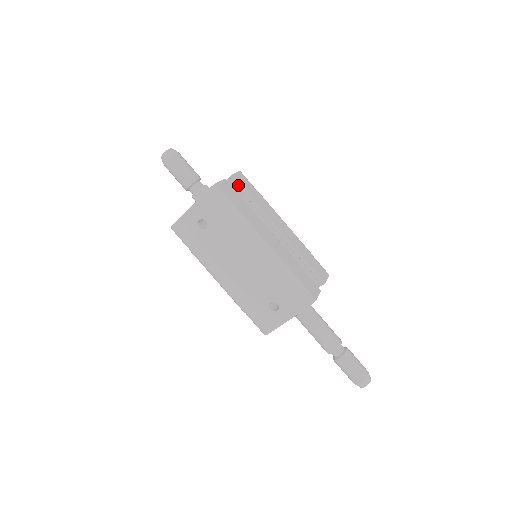
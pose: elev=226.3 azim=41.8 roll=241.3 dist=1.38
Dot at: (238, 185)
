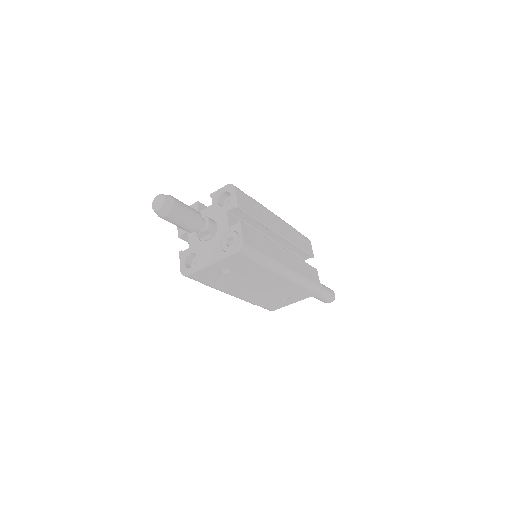
Dot at: (245, 213)
